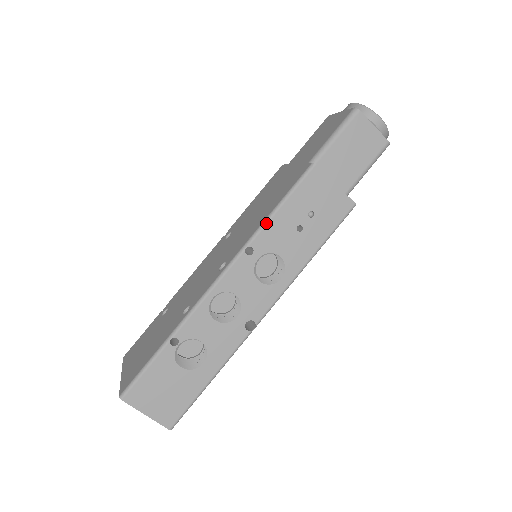
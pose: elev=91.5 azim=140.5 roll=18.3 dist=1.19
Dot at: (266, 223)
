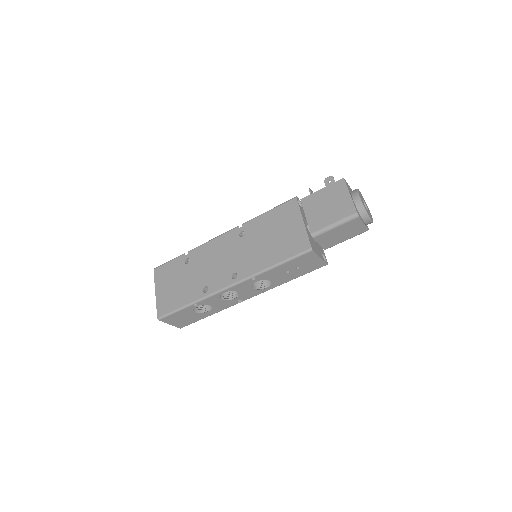
Dot at: (269, 270)
